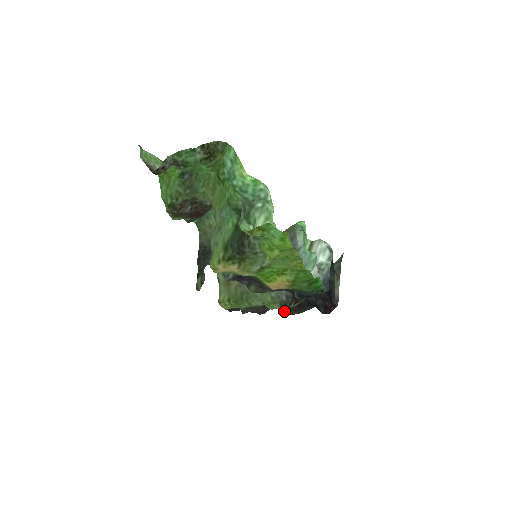
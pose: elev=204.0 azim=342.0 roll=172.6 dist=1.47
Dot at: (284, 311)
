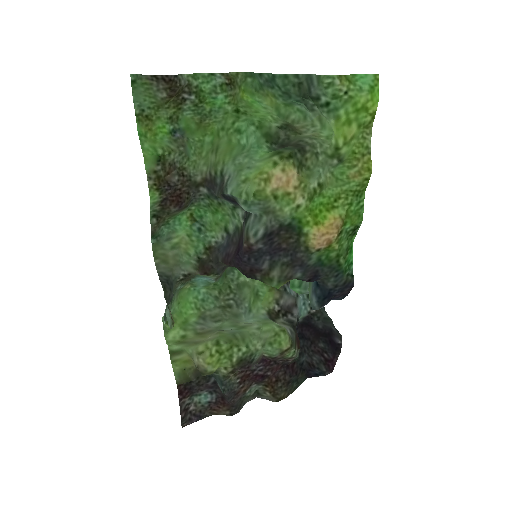
Dot at: (268, 396)
